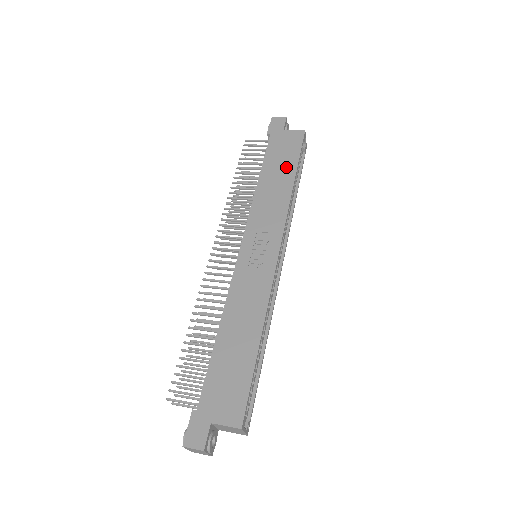
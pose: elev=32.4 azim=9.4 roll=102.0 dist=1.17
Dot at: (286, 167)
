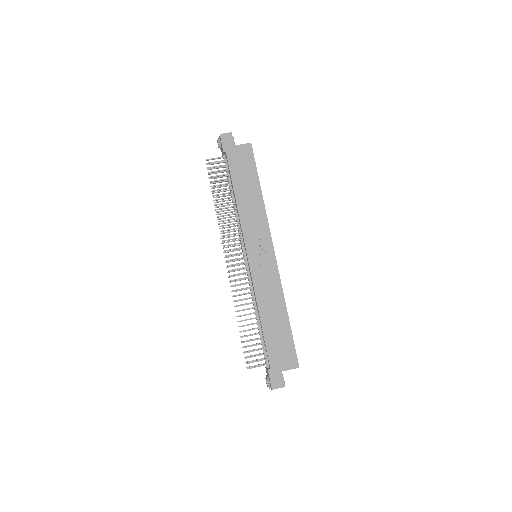
Dot at: (251, 181)
